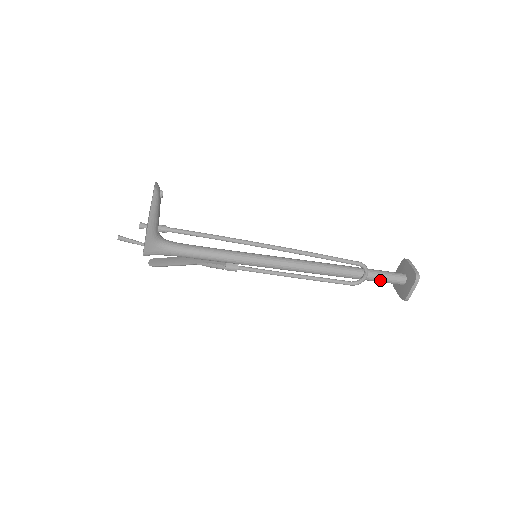
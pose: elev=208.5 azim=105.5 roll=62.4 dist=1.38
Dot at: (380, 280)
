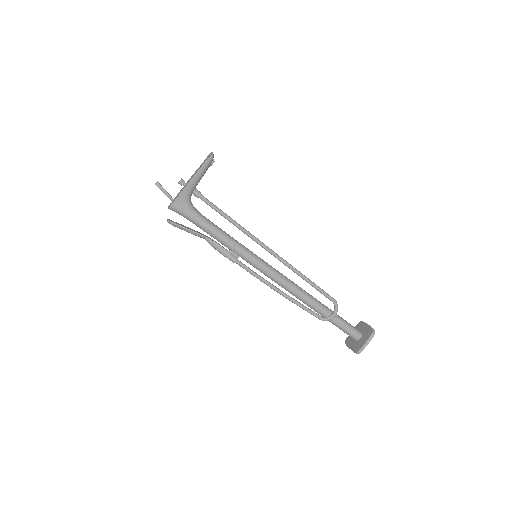
Dot at: (342, 326)
